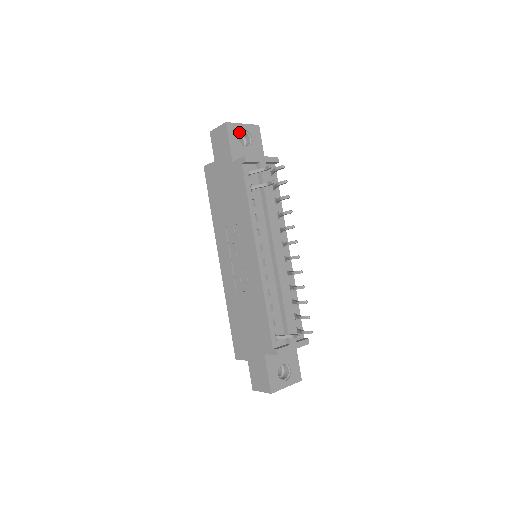
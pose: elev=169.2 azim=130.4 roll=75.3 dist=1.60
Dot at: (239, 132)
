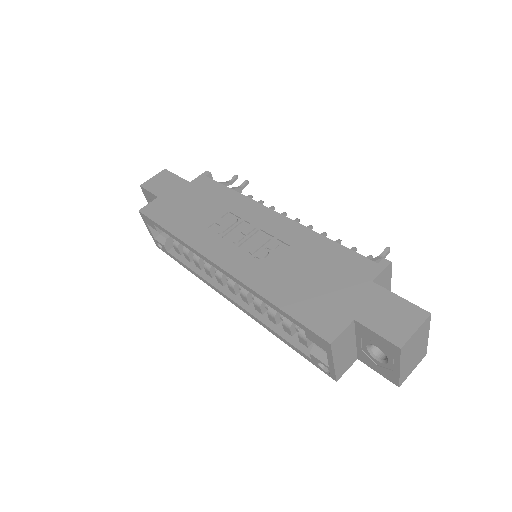
Dot at: occluded
